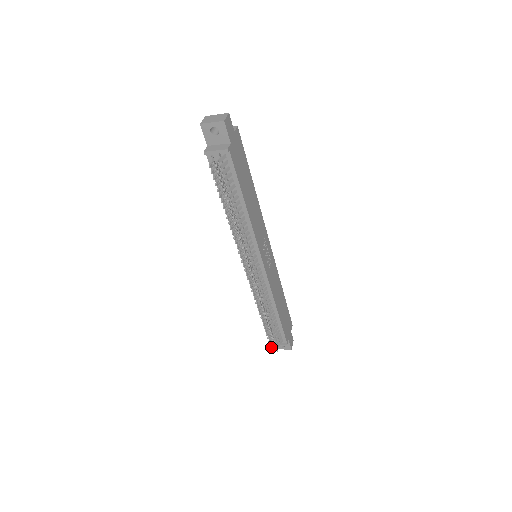
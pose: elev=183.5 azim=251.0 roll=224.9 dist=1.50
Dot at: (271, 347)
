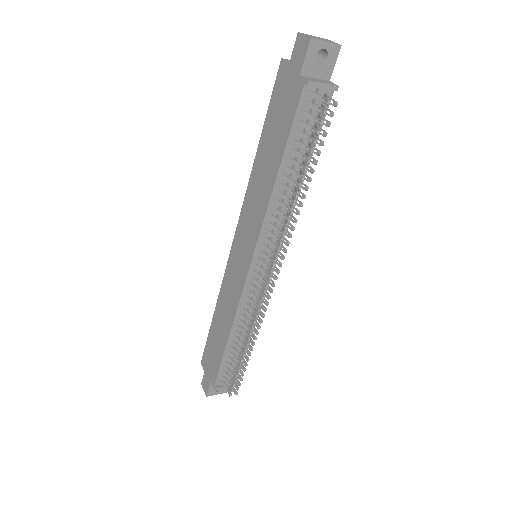
Dot at: (232, 390)
